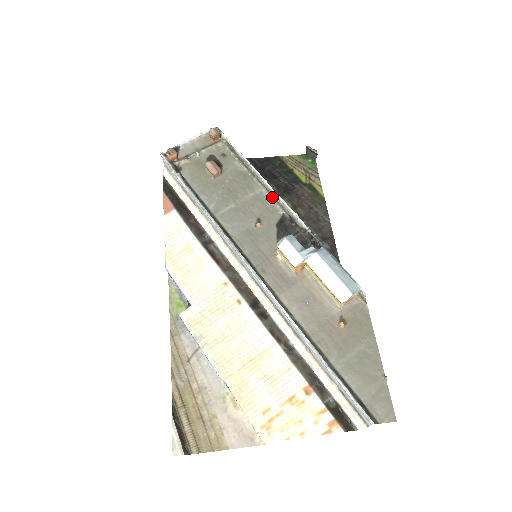
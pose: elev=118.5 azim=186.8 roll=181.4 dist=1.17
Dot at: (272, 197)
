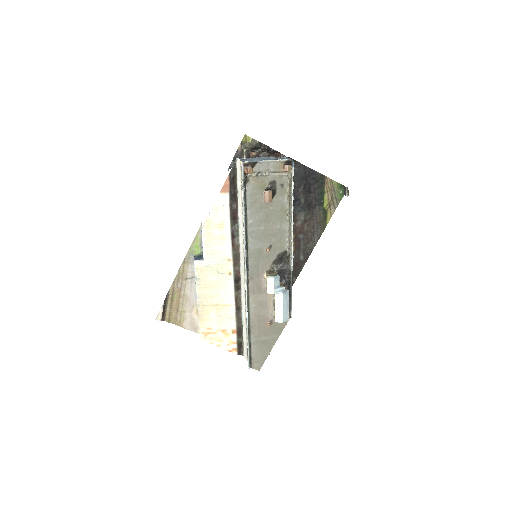
Dot at: (289, 236)
